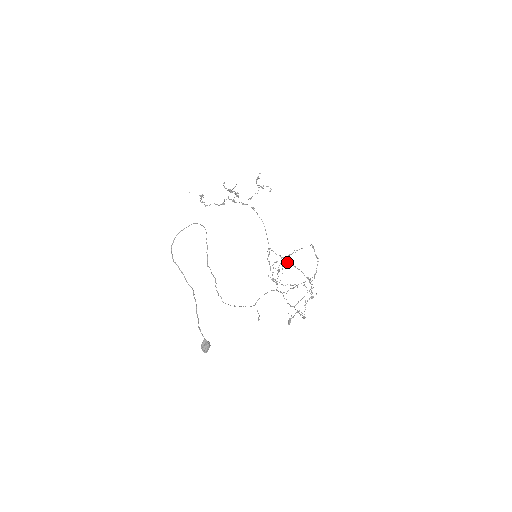
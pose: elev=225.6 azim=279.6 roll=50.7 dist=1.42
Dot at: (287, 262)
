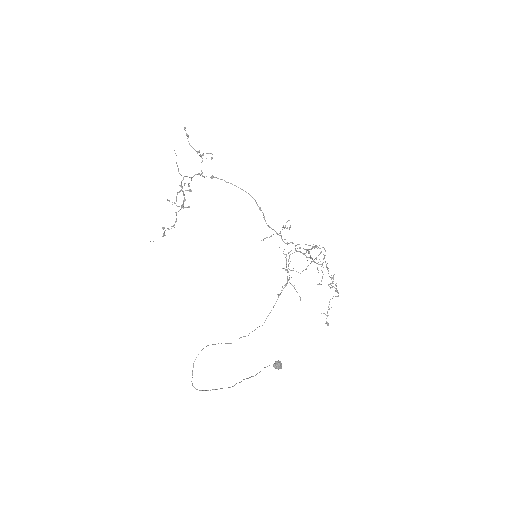
Dot at: occluded
